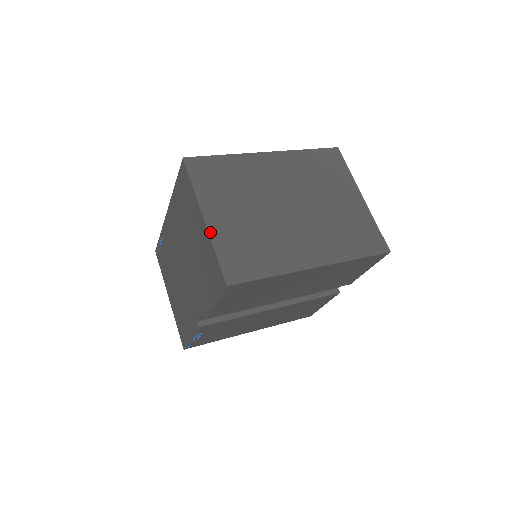
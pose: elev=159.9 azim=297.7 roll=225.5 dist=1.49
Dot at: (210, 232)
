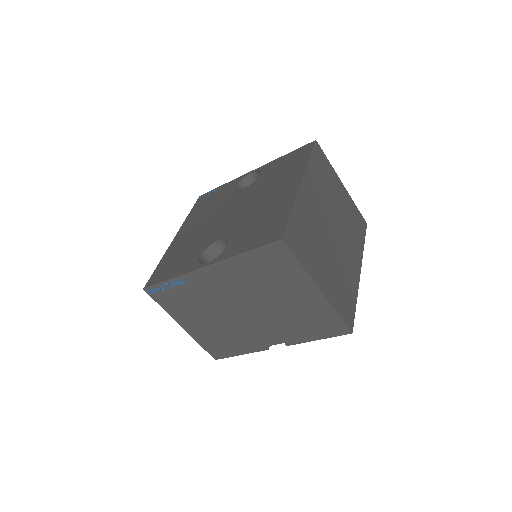
Dot at: (328, 299)
